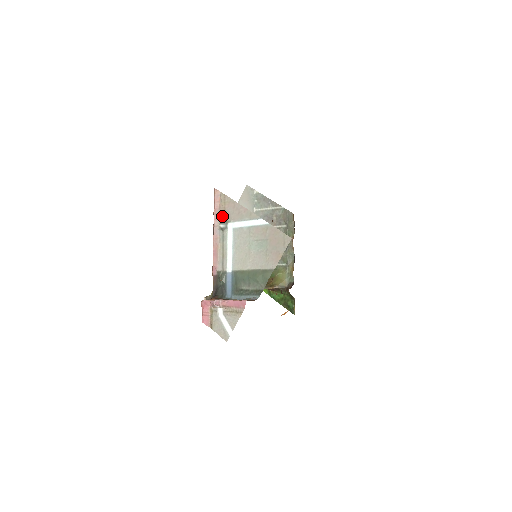
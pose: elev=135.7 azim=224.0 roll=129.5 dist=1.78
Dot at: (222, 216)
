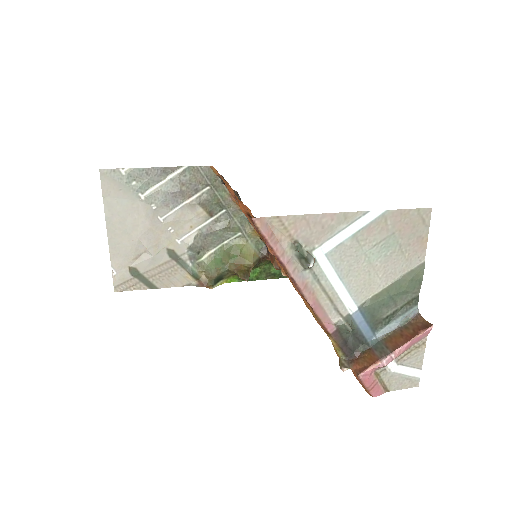
Dot at: (298, 251)
